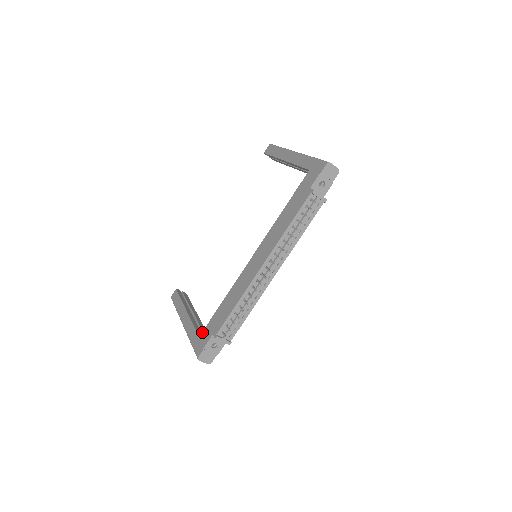
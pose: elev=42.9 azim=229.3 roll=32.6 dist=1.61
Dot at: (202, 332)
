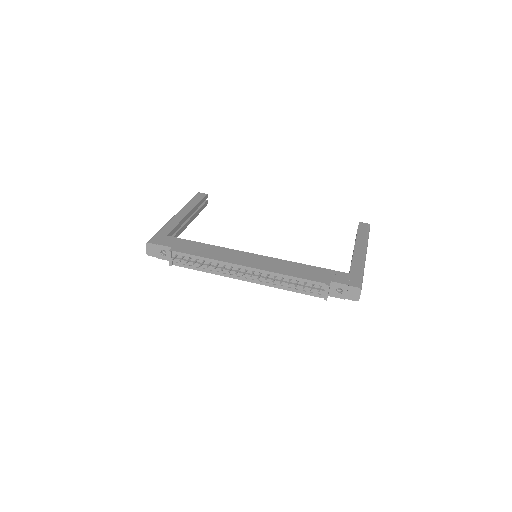
Dot at: occluded
